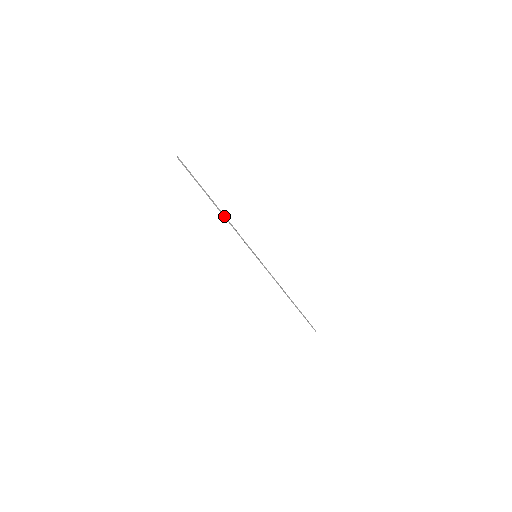
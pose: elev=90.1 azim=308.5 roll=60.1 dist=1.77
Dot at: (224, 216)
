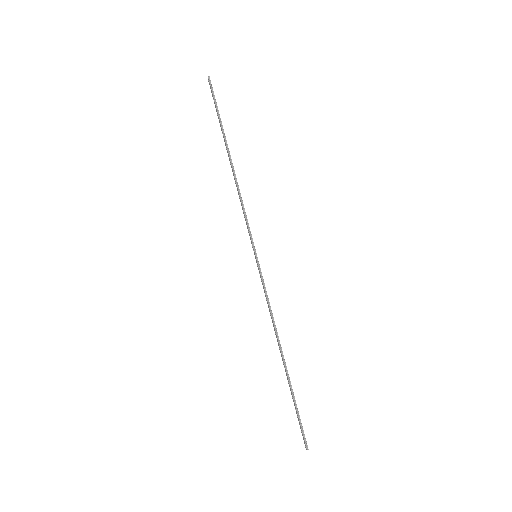
Dot at: (234, 174)
